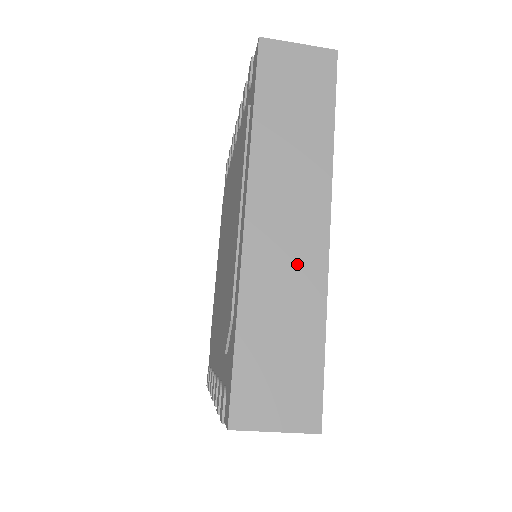
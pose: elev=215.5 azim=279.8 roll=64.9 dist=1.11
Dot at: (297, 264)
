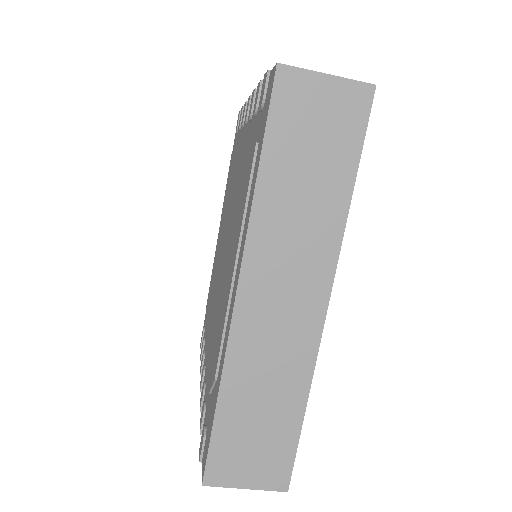
Dot at: (286, 344)
